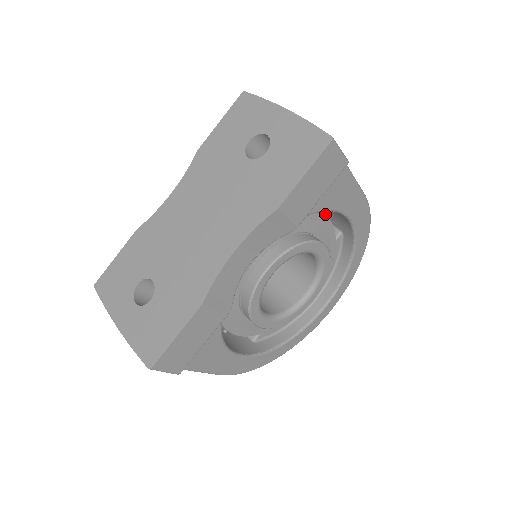
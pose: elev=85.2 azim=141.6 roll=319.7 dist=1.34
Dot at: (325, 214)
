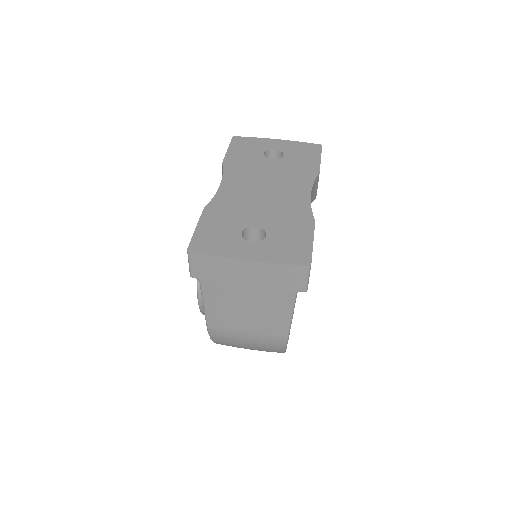
Dot at: occluded
